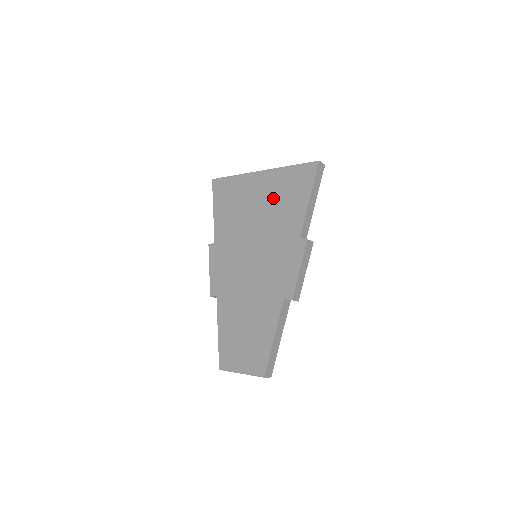
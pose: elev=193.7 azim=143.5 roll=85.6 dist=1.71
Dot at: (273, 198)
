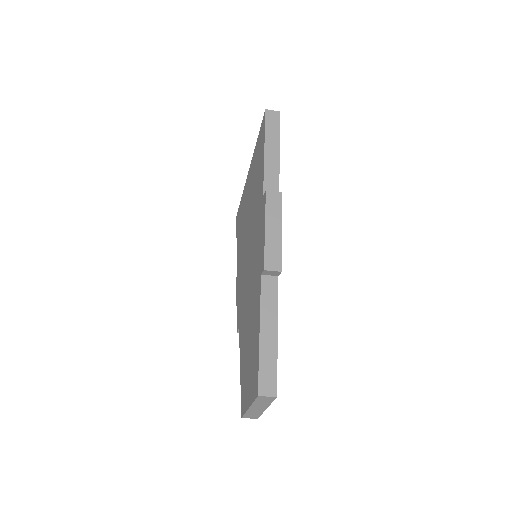
Dot at: (252, 184)
